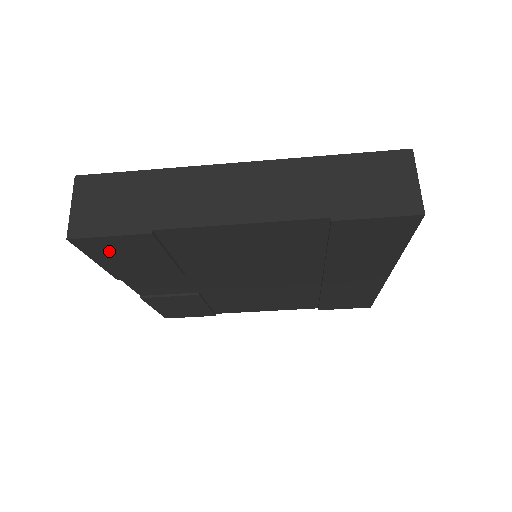
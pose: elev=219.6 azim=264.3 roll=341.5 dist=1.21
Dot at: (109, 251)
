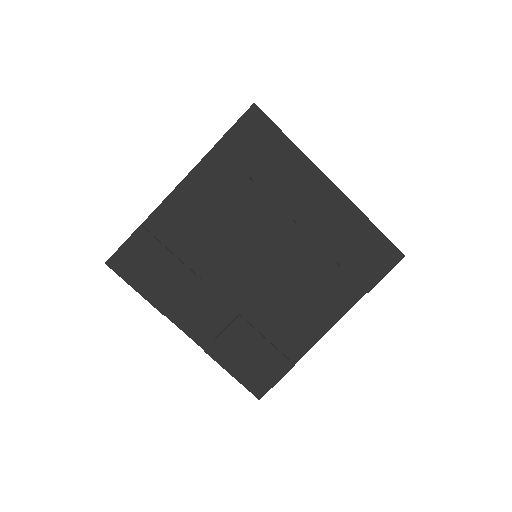
Dot at: (134, 267)
